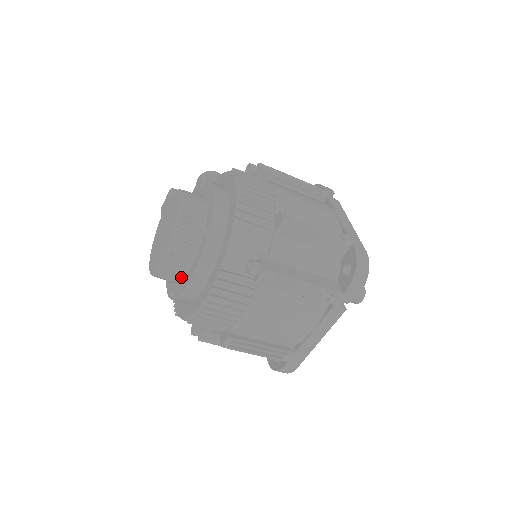
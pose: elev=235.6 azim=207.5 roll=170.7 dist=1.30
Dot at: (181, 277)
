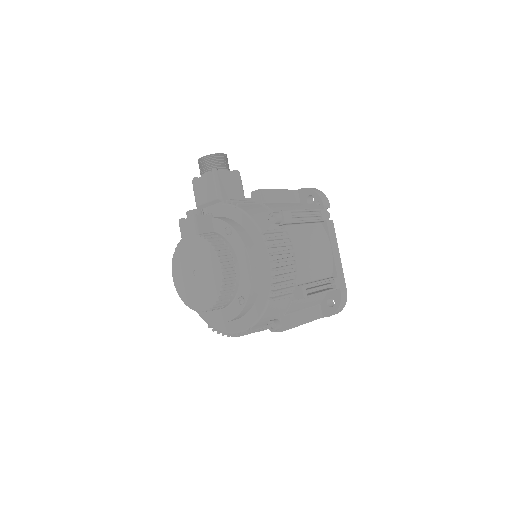
Dot at: occluded
